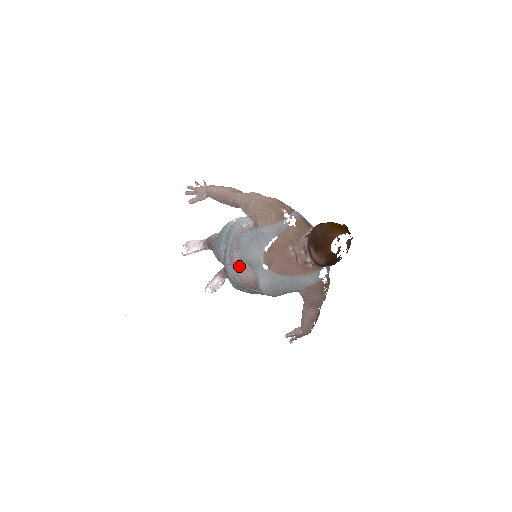
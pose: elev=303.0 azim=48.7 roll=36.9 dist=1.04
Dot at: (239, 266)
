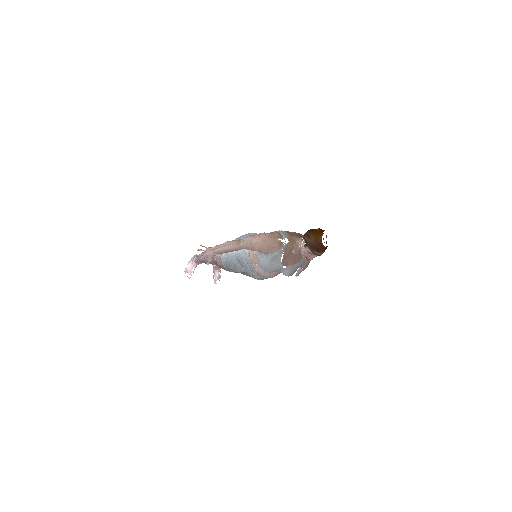
Dot at: (266, 274)
